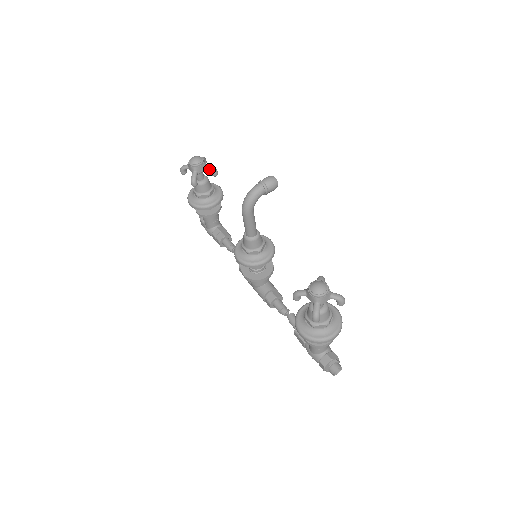
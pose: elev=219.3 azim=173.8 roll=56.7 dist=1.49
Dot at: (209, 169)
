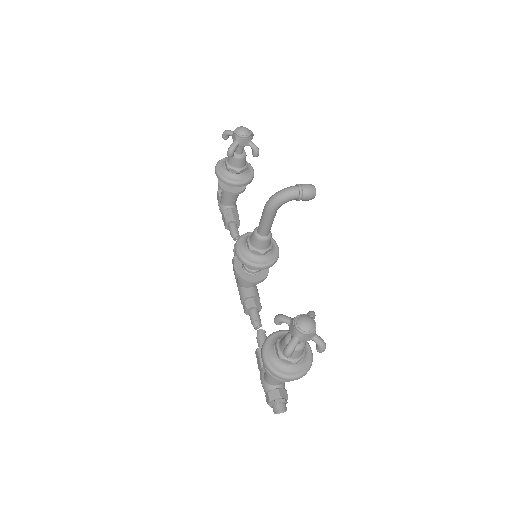
Dot at: (252, 146)
